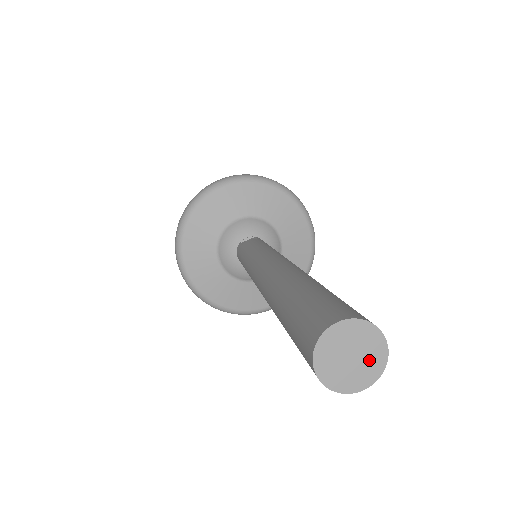
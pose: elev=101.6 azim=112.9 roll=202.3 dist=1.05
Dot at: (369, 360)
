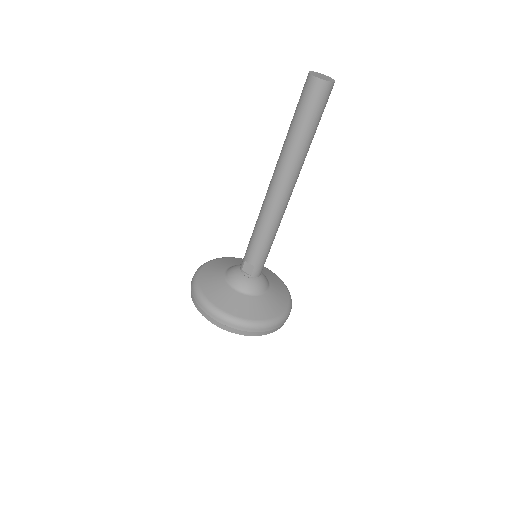
Dot at: (325, 79)
